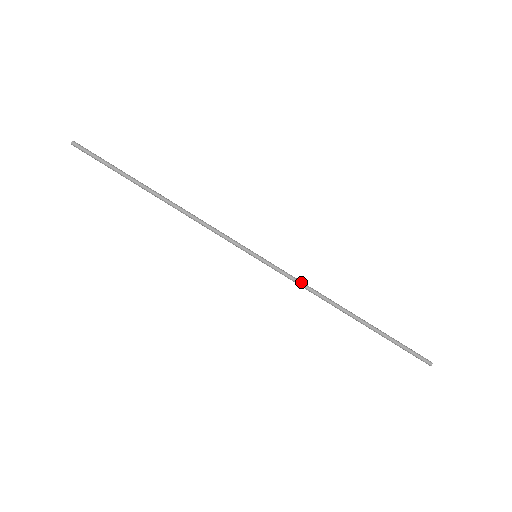
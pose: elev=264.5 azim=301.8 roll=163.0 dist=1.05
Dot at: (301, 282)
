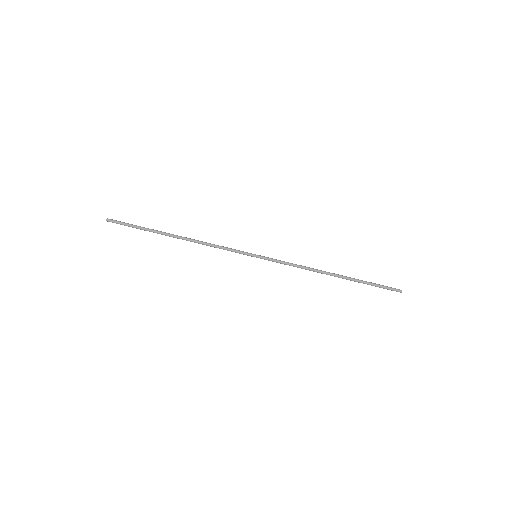
Dot at: (293, 264)
